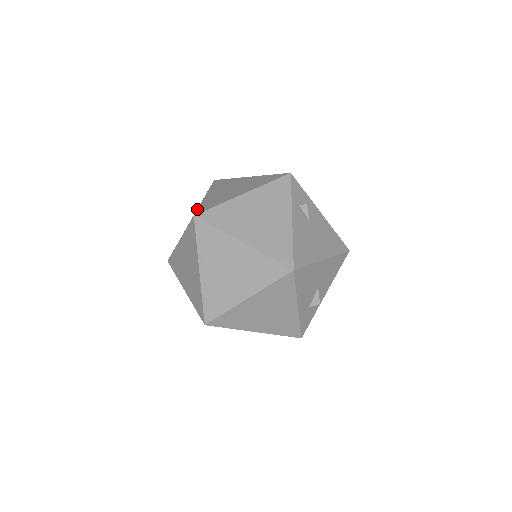
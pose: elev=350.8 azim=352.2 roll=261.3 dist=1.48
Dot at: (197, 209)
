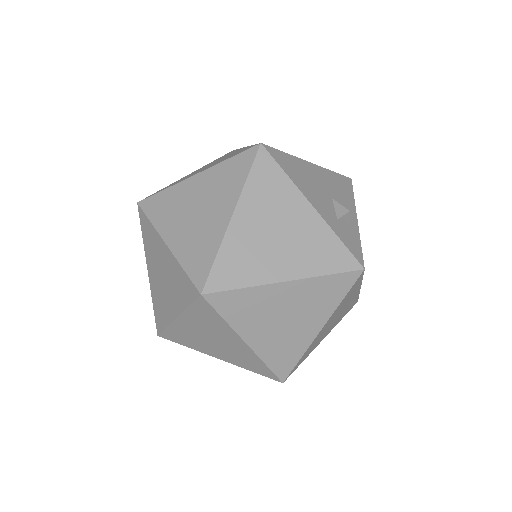
Dot at: occluded
